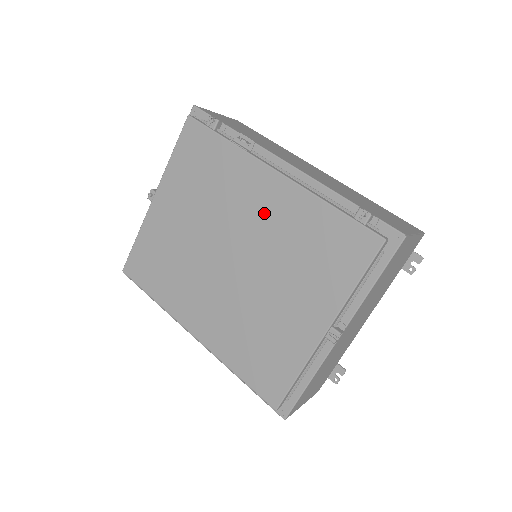
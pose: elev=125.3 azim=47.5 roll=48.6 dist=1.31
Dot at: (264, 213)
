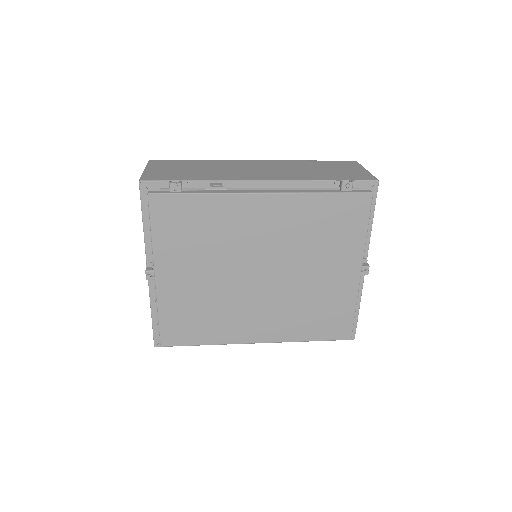
Dot at: (271, 228)
